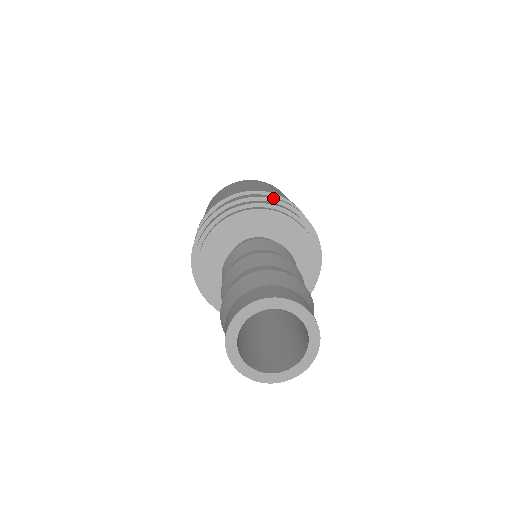
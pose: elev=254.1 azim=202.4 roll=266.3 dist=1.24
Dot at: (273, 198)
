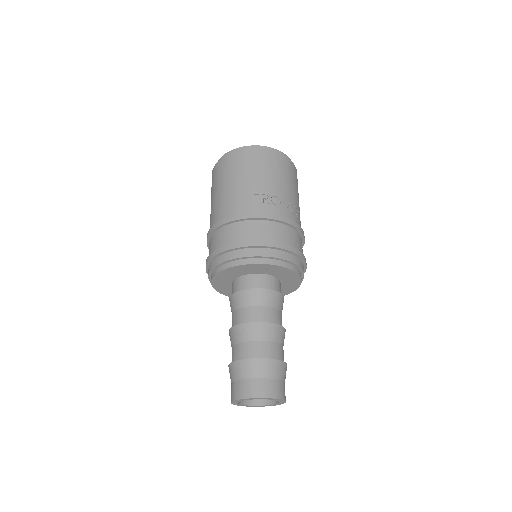
Dot at: (218, 253)
